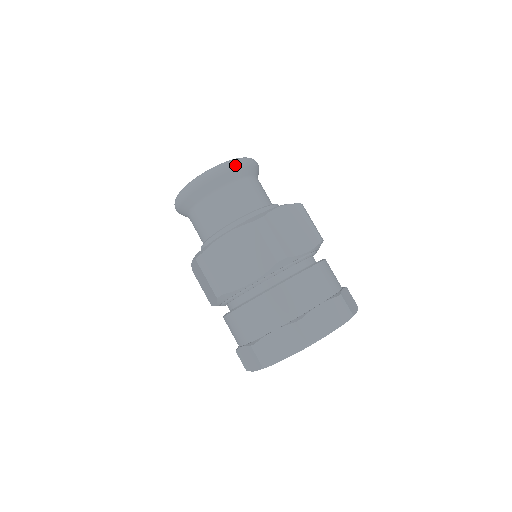
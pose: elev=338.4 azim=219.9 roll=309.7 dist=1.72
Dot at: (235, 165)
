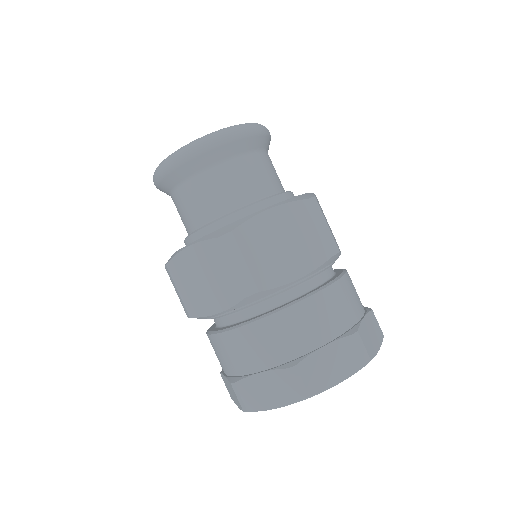
Dot at: (265, 130)
